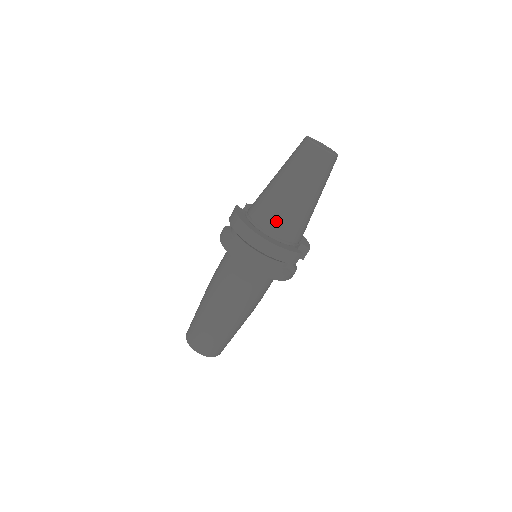
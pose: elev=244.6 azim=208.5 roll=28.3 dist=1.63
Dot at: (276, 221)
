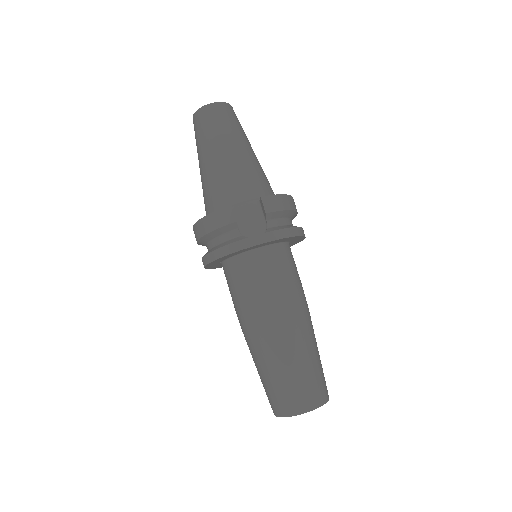
Dot at: (205, 203)
